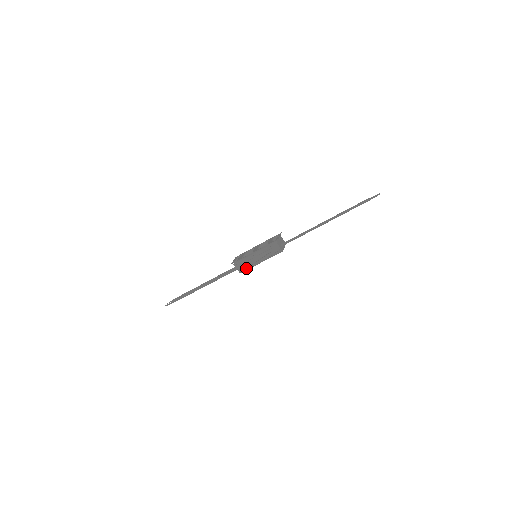
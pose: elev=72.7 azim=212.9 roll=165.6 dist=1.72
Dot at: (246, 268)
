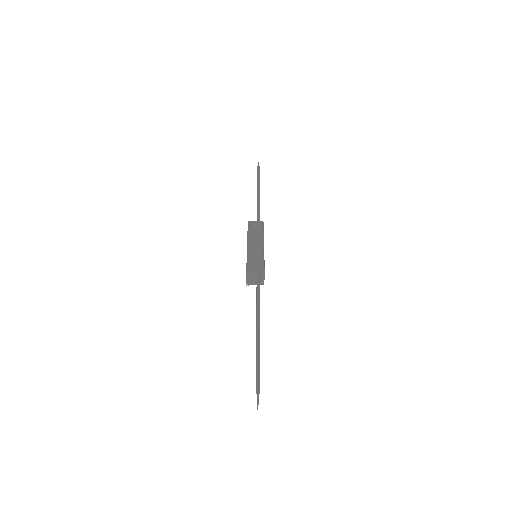
Dot at: (261, 257)
